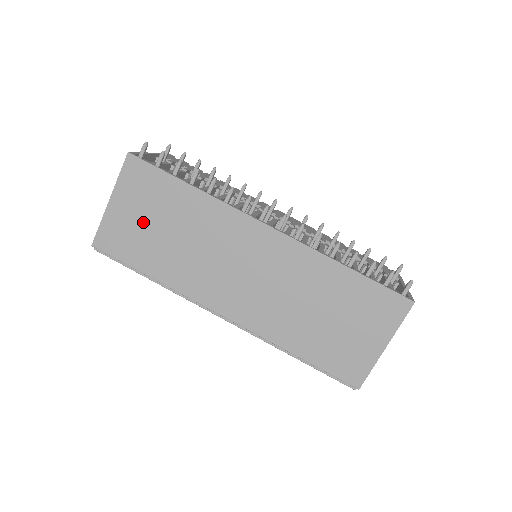
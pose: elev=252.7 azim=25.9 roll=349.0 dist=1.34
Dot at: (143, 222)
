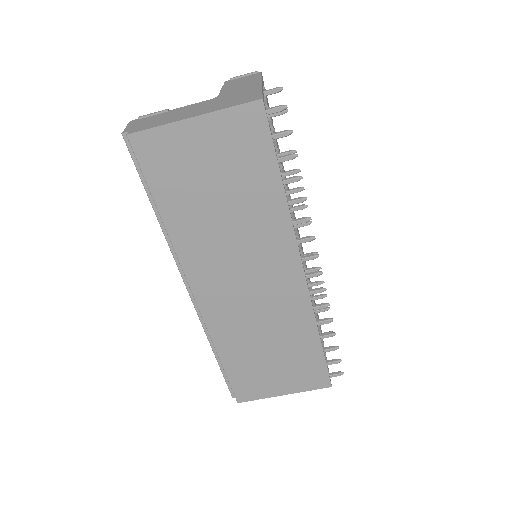
Dot at: (206, 169)
